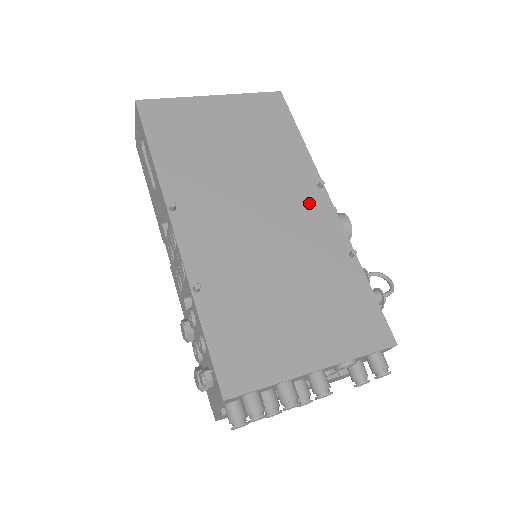
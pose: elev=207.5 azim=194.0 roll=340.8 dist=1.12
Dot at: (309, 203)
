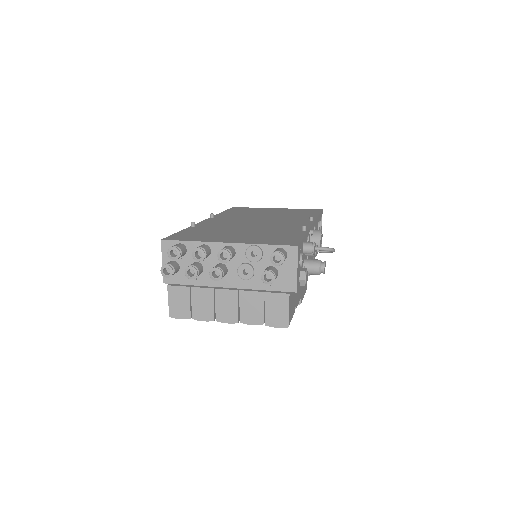
Dot at: (296, 222)
